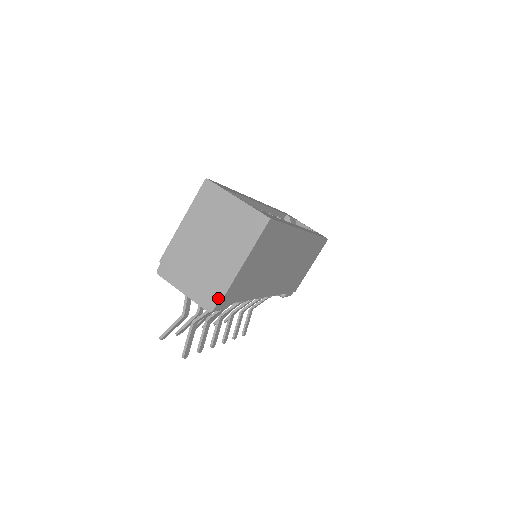
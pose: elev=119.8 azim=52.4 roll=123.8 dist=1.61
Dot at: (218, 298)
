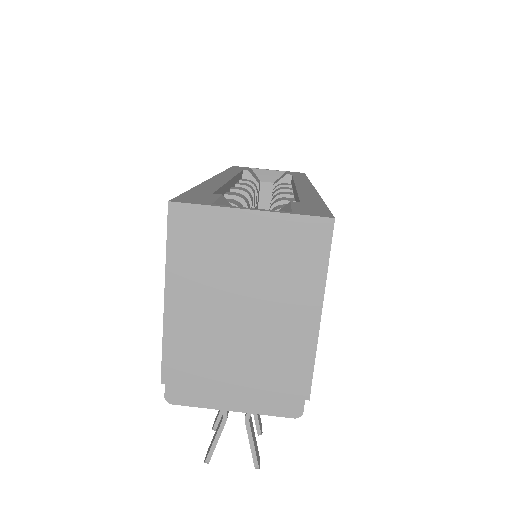
Dot at: (302, 390)
